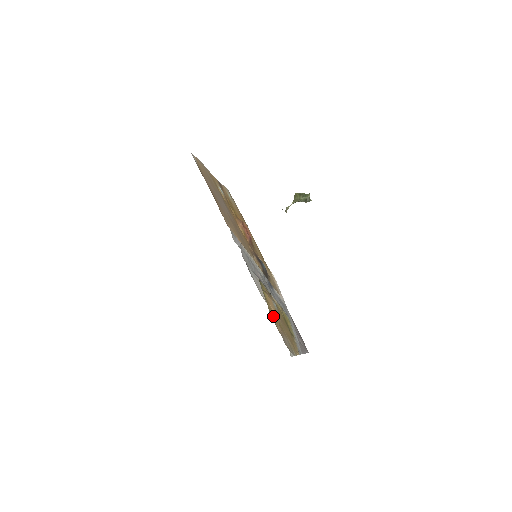
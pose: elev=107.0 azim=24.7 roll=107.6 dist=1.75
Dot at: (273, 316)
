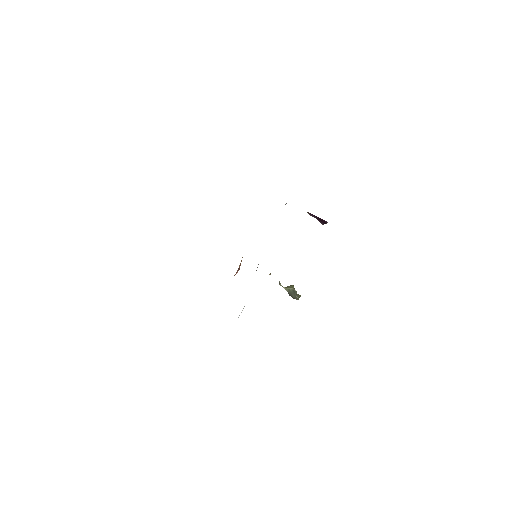
Dot at: occluded
